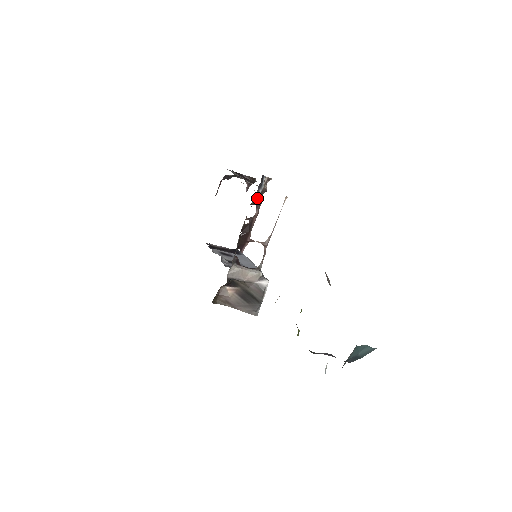
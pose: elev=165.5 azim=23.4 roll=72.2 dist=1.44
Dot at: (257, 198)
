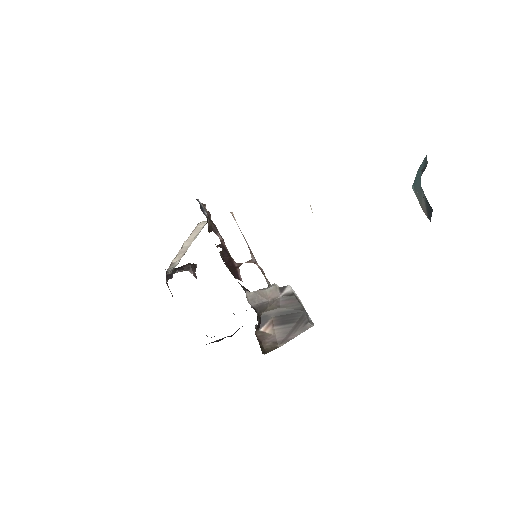
Dot at: (209, 224)
